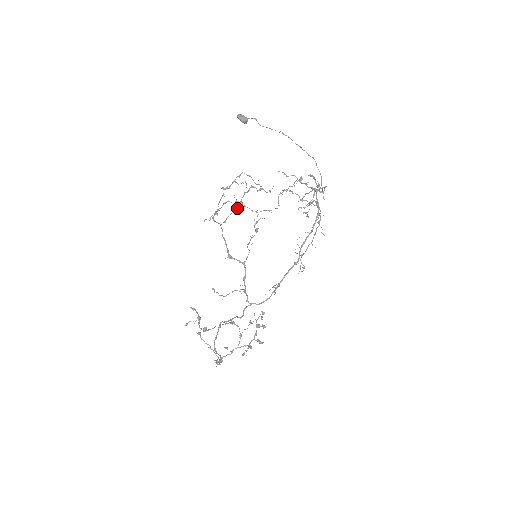
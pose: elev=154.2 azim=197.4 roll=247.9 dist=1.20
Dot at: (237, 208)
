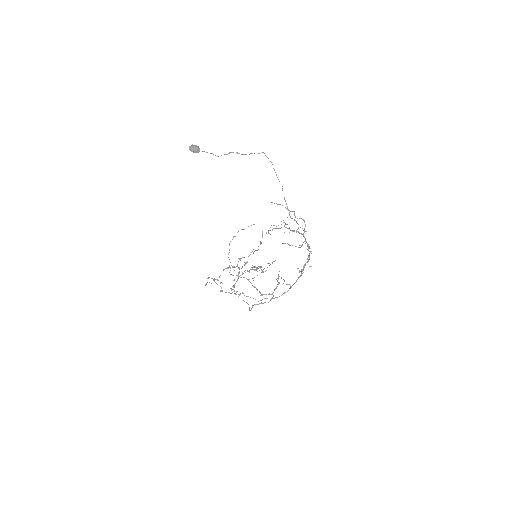
Dot at: occluded
